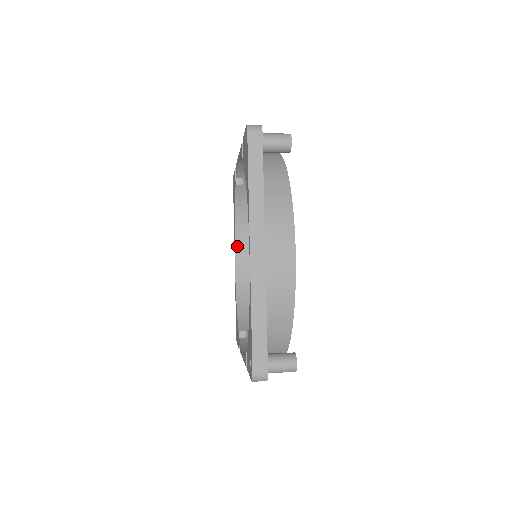
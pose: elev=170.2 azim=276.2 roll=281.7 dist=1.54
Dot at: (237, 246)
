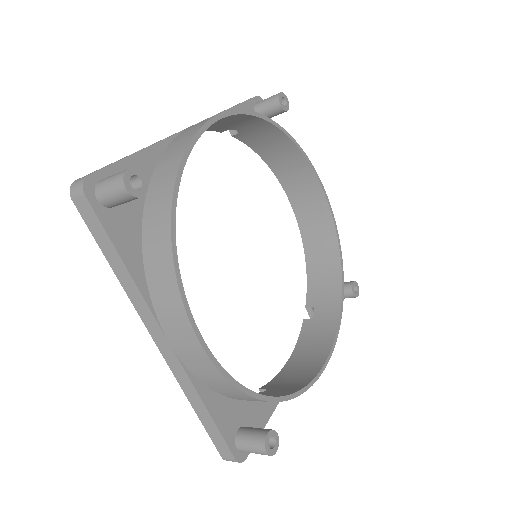
Dot at: (287, 191)
